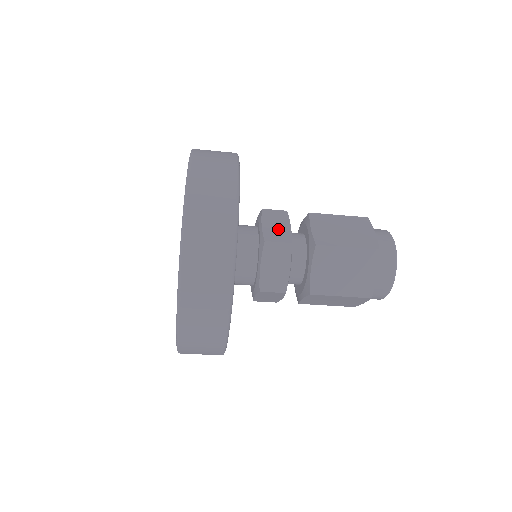
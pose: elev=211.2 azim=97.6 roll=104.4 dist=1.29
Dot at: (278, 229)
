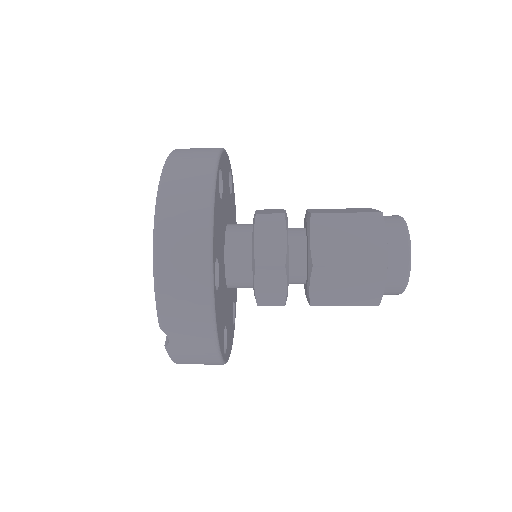
Dot at: occluded
